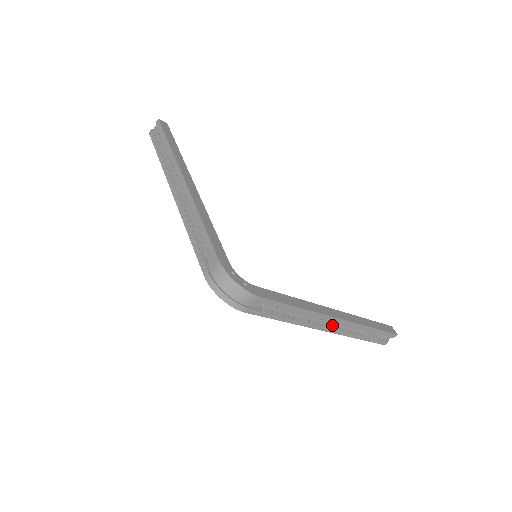
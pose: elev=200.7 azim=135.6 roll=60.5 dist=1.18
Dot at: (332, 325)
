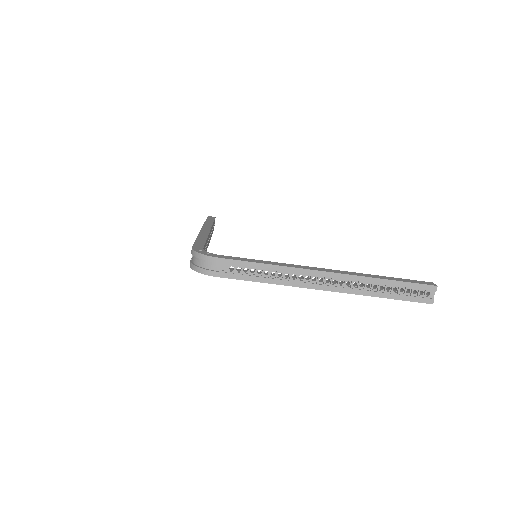
Dot at: (329, 283)
